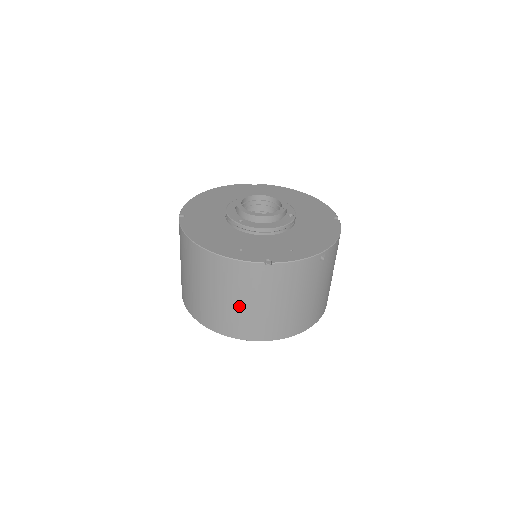
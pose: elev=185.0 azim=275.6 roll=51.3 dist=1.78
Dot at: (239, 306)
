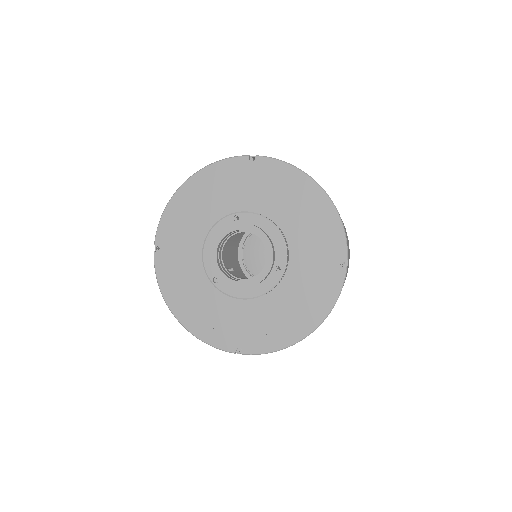
Dot at: occluded
